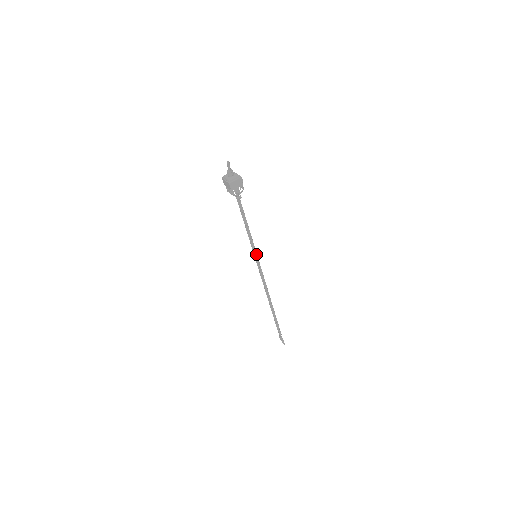
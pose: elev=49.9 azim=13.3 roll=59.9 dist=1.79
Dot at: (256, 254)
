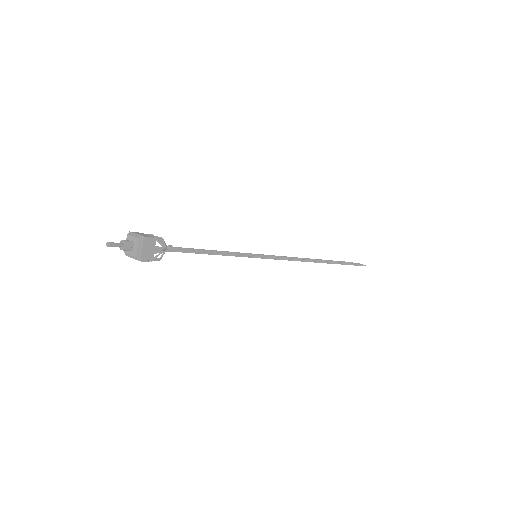
Dot at: (254, 255)
